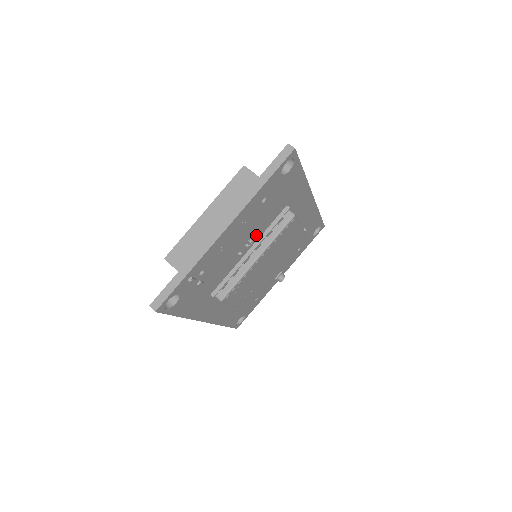
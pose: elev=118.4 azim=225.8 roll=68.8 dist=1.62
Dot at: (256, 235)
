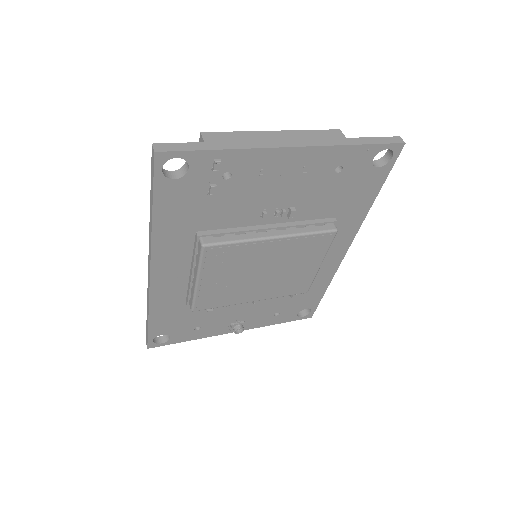
Dot at: (294, 209)
